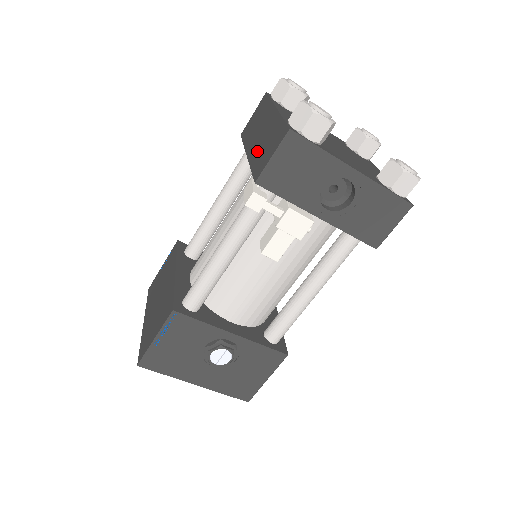
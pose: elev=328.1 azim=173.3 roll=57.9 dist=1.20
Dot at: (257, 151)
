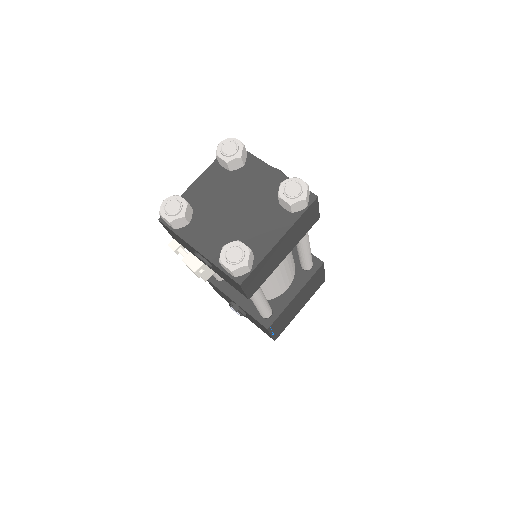
Dot at: occluded
